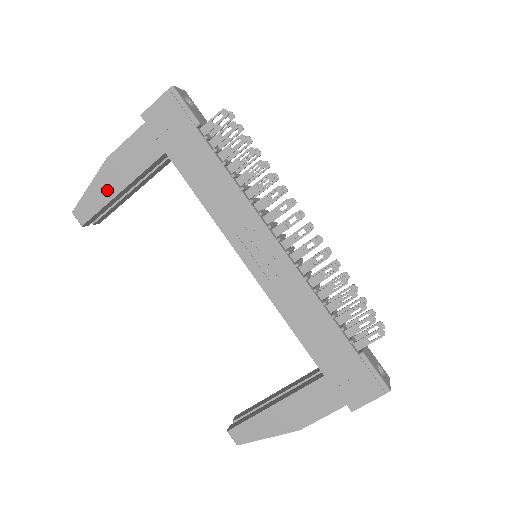
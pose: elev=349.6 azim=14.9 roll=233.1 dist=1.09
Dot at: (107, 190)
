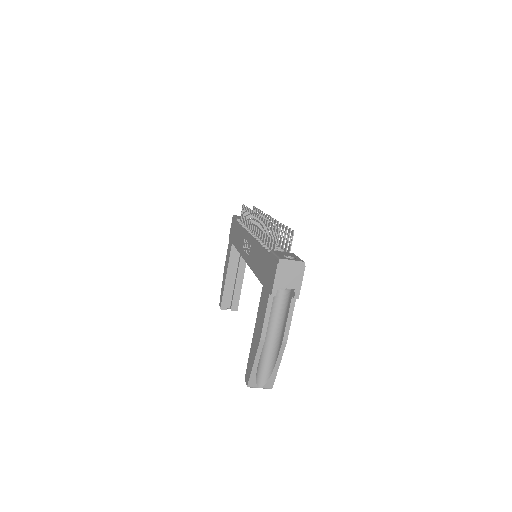
Dot at: (224, 281)
